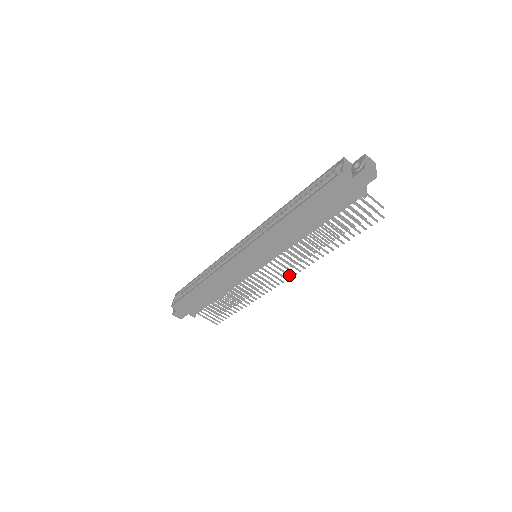
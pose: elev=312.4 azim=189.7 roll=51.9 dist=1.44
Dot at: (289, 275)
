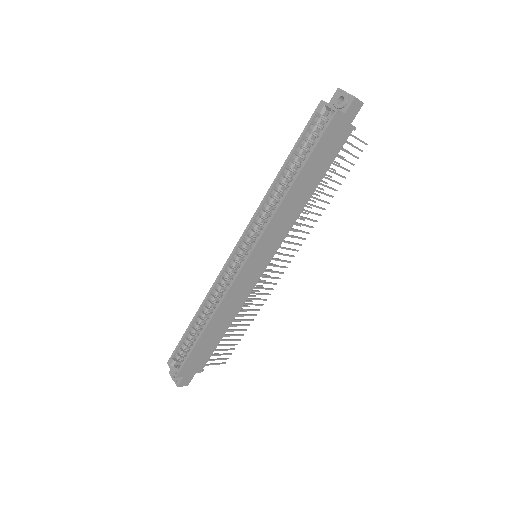
Dot at: (292, 256)
